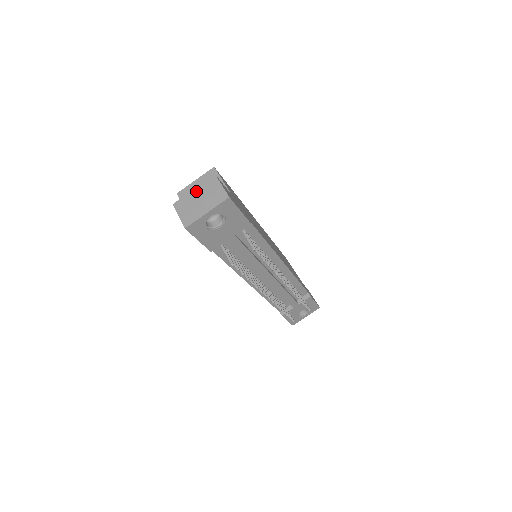
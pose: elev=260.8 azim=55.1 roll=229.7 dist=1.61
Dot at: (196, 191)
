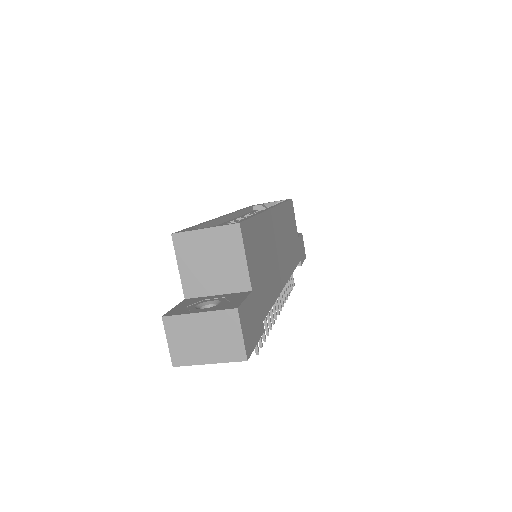
Dot at: (202, 319)
